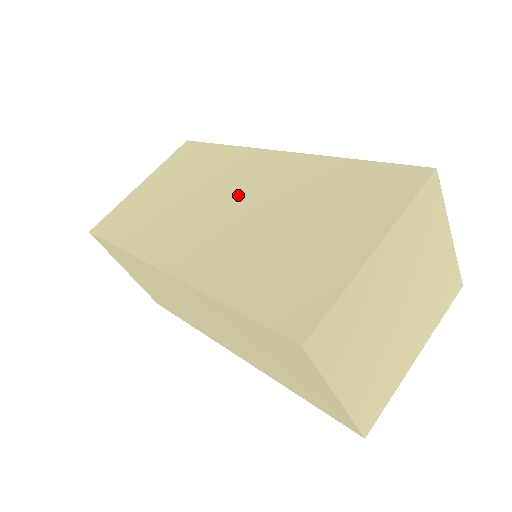
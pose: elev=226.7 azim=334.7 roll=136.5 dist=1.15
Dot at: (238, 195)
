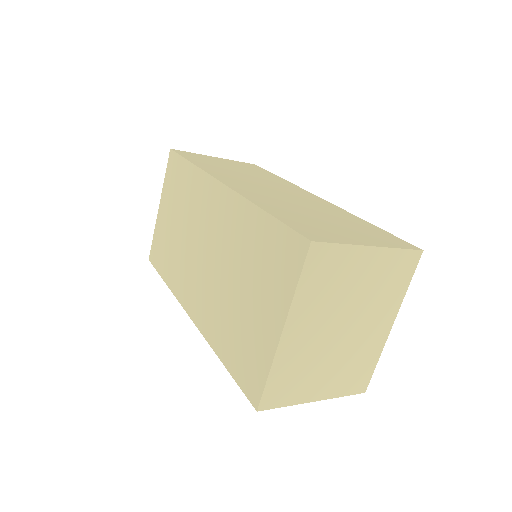
Dot at: (209, 240)
